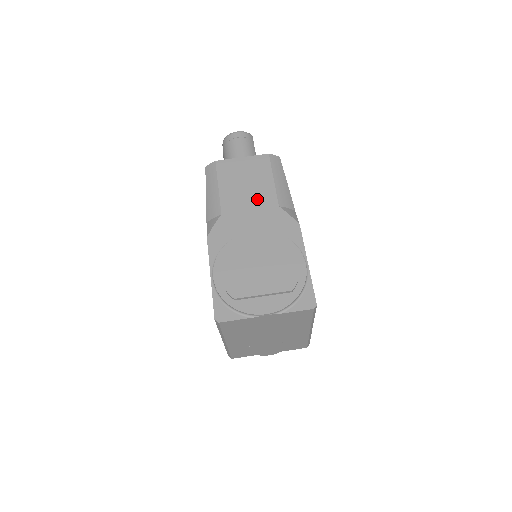
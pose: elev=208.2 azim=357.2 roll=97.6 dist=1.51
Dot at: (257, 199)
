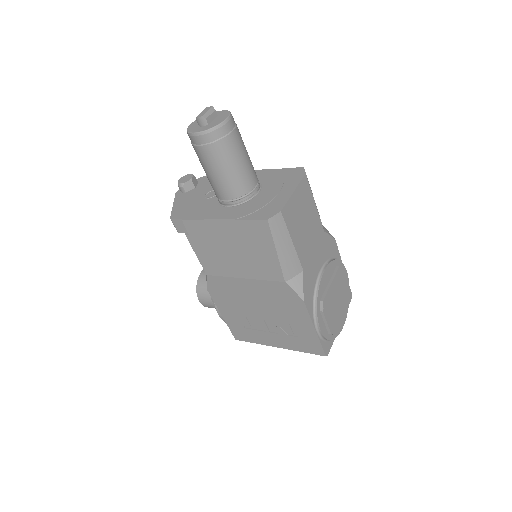
Dot at: (314, 235)
